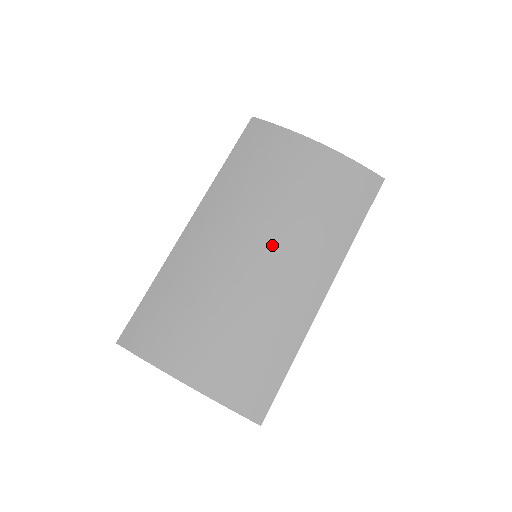
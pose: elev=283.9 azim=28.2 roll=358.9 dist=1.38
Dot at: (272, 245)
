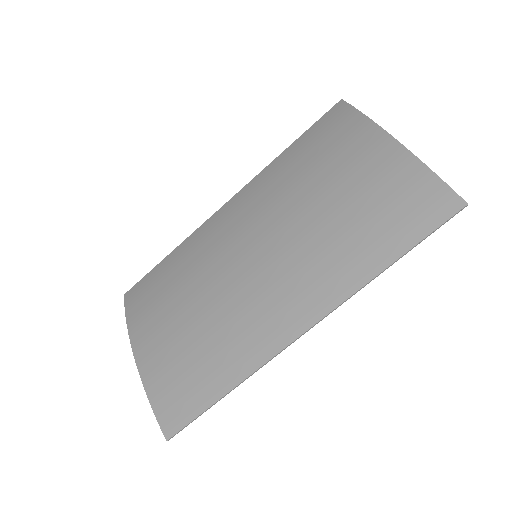
Dot at: (273, 248)
